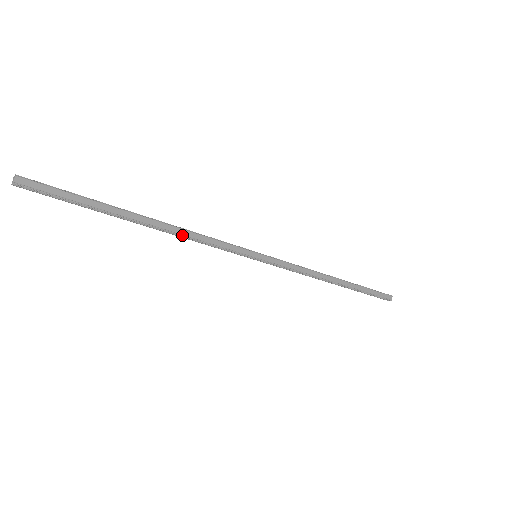
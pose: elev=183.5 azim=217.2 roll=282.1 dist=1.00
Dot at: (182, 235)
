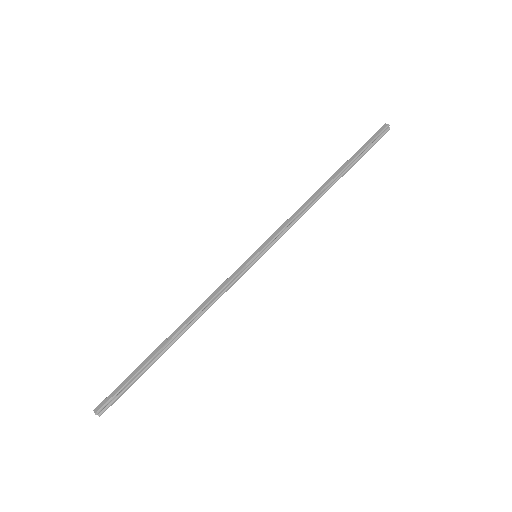
Dot at: (198, 313)
